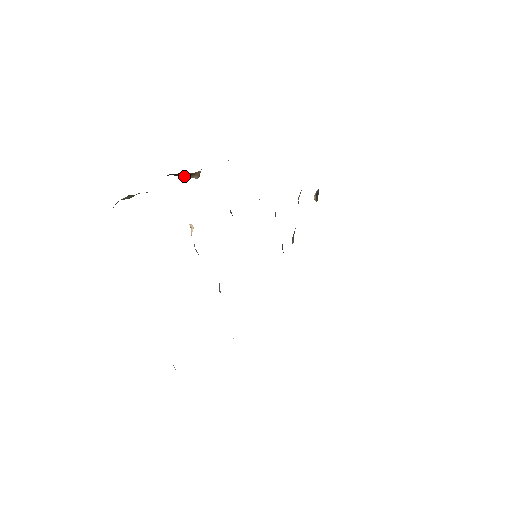
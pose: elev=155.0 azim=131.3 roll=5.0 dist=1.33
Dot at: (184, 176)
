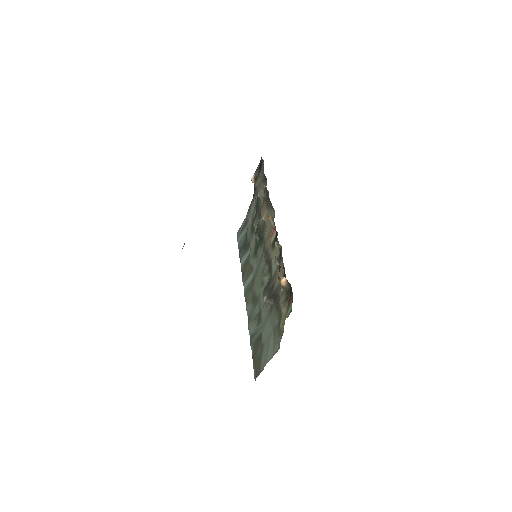
Dot at: occluded
